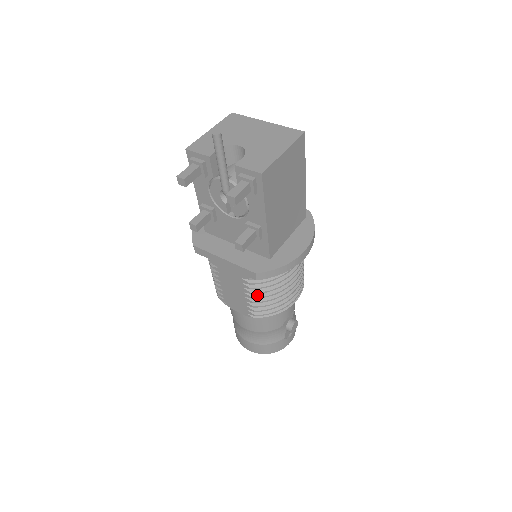
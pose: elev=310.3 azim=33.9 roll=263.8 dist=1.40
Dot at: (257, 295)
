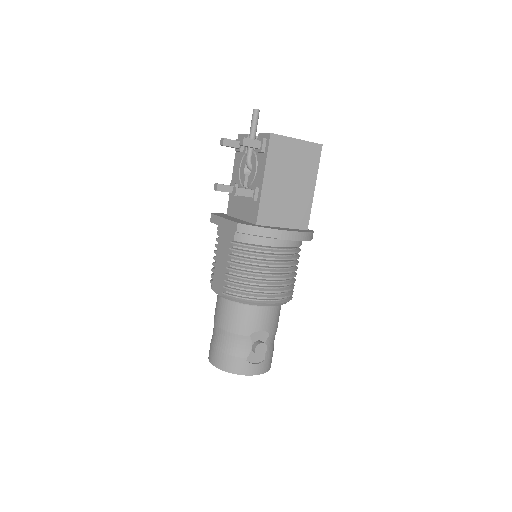
Dot at: (235, 265)
